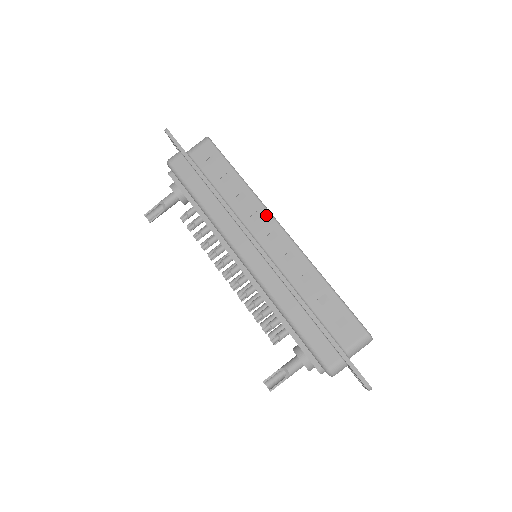
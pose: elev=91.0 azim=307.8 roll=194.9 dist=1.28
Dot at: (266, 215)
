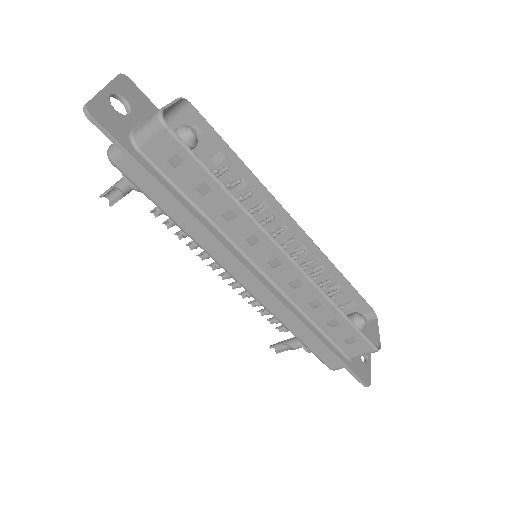
Dot at: (266, 241)
